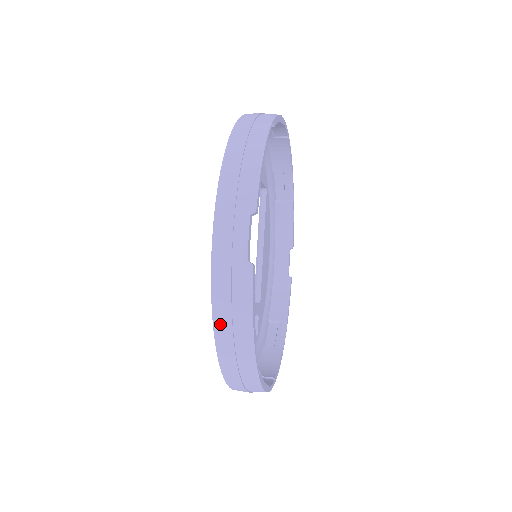
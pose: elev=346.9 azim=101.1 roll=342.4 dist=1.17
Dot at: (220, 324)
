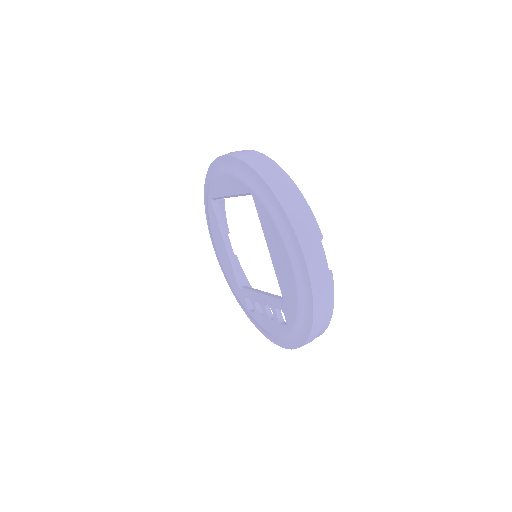
Dot at: (317, 314)
